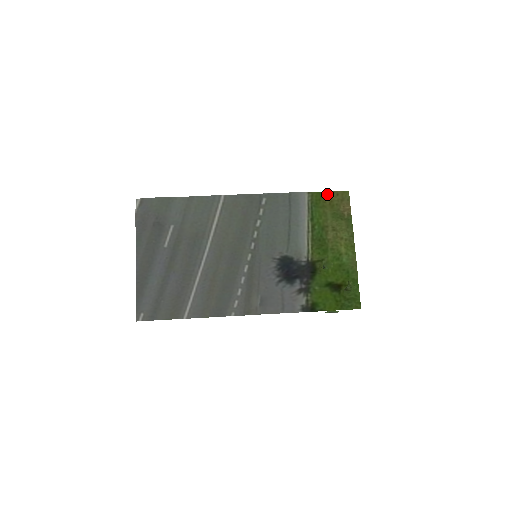
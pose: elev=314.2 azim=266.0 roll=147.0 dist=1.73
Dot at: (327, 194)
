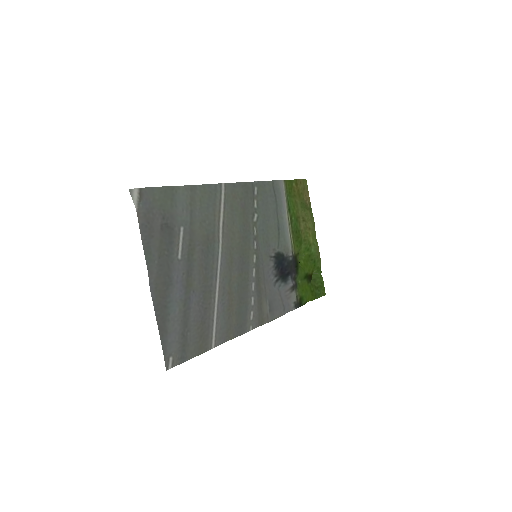
Dot at: (295, 182)
